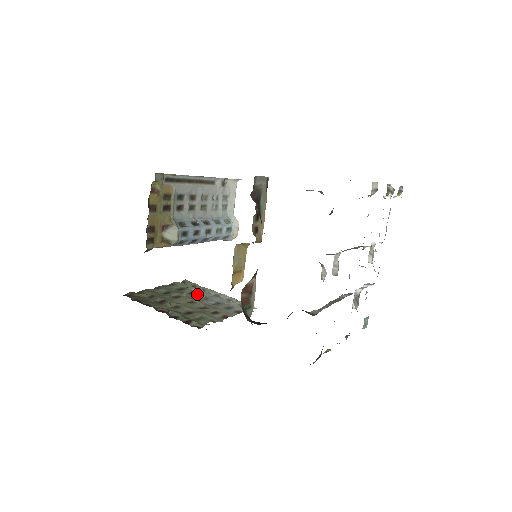
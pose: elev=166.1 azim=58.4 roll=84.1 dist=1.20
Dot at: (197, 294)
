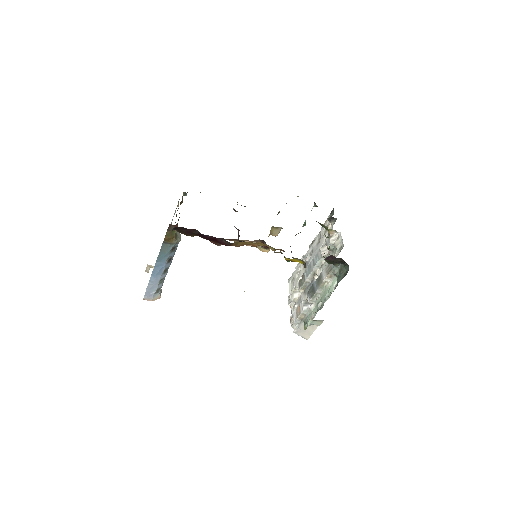
Dot at: occluded
